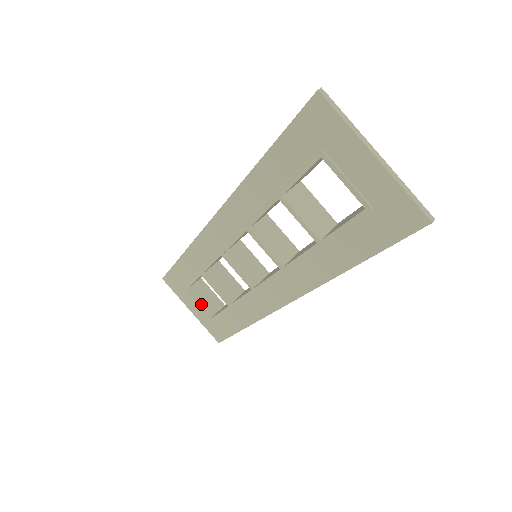
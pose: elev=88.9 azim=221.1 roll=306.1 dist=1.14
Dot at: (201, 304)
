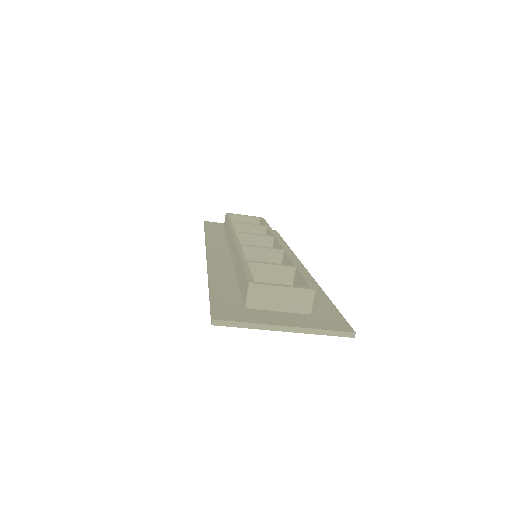
Dot at: occluded
